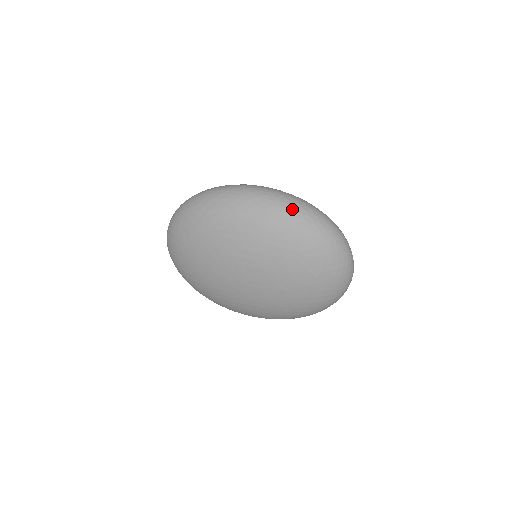
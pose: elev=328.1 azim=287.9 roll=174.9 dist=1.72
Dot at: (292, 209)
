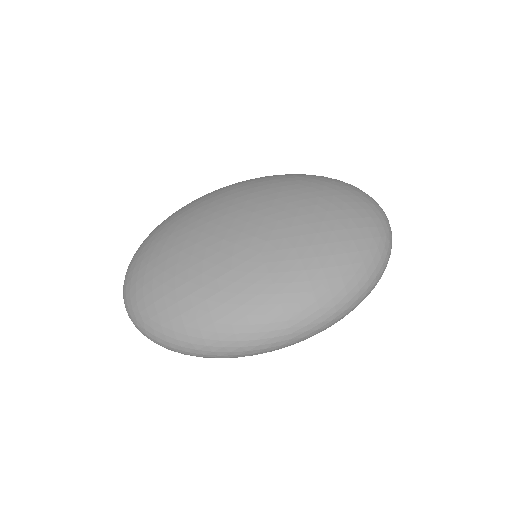
Dot at: occluded
